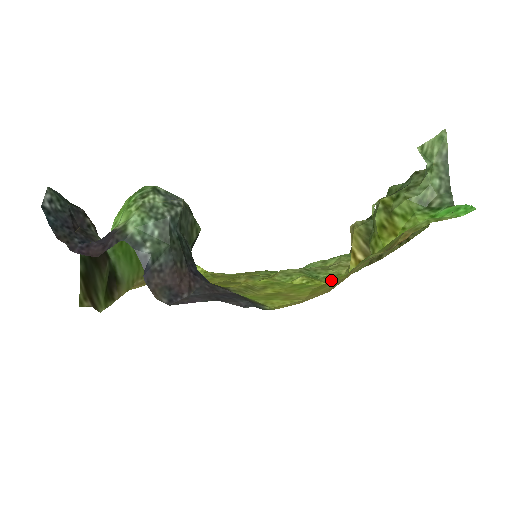
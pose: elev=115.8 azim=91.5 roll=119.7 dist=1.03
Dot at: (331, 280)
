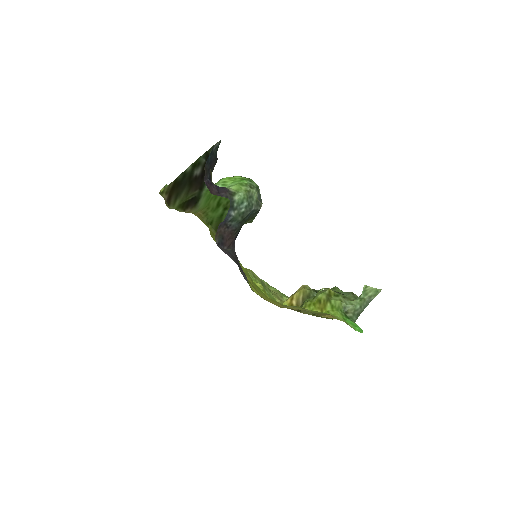
Dot at: (272, 299)
